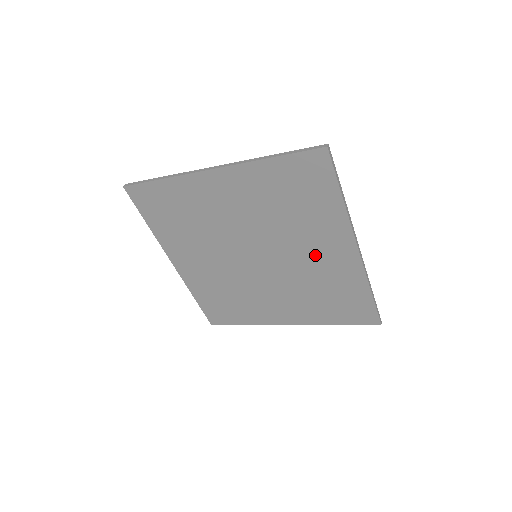
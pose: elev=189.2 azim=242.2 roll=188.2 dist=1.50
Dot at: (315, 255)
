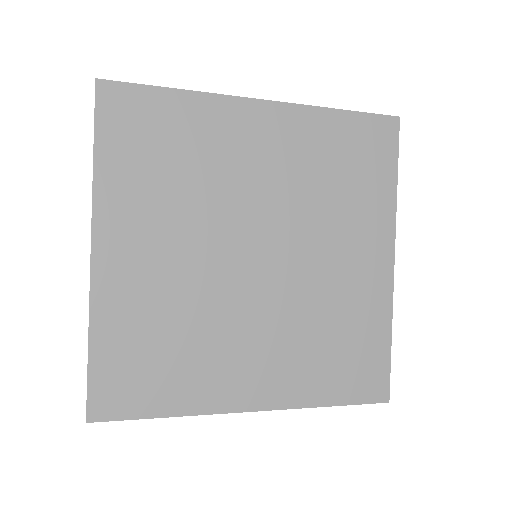
Dot at: (342, 263)
